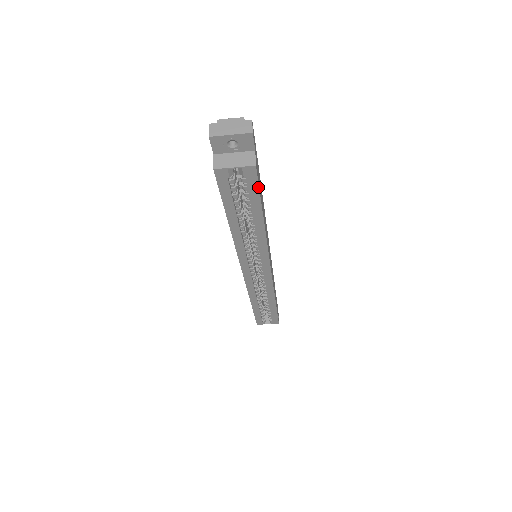
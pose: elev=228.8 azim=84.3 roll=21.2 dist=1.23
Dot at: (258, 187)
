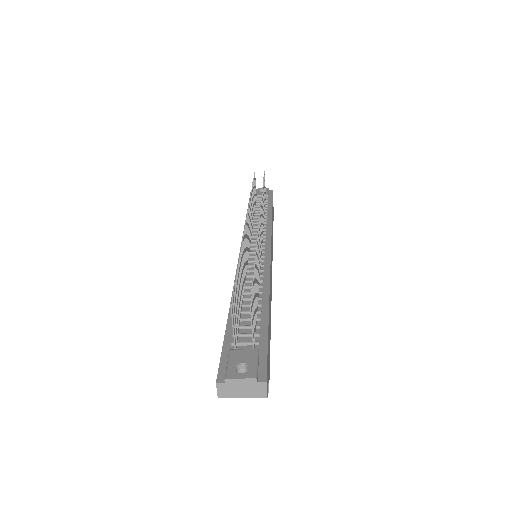
Dot at: (269, 367)
